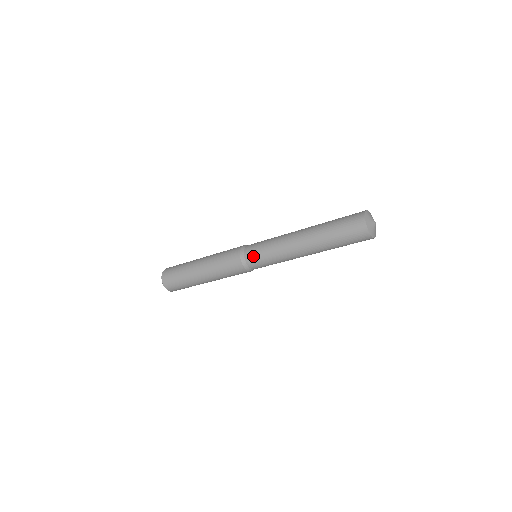
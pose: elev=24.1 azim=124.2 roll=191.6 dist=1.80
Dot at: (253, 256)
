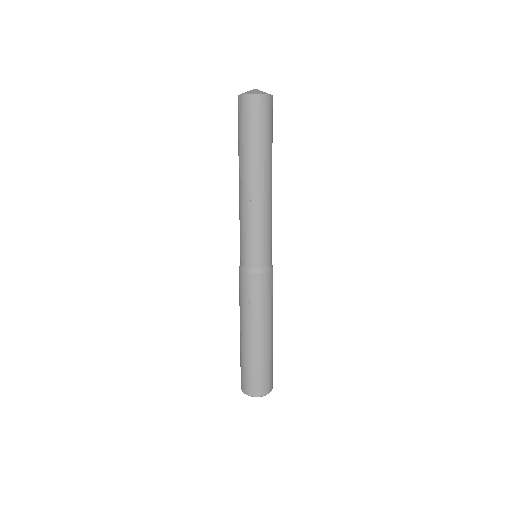
Dot at: occluded
